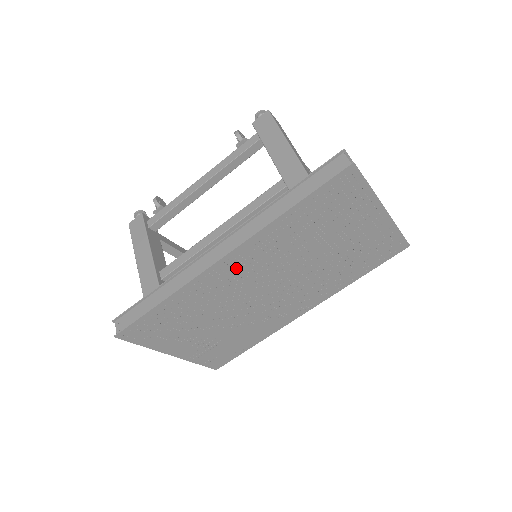
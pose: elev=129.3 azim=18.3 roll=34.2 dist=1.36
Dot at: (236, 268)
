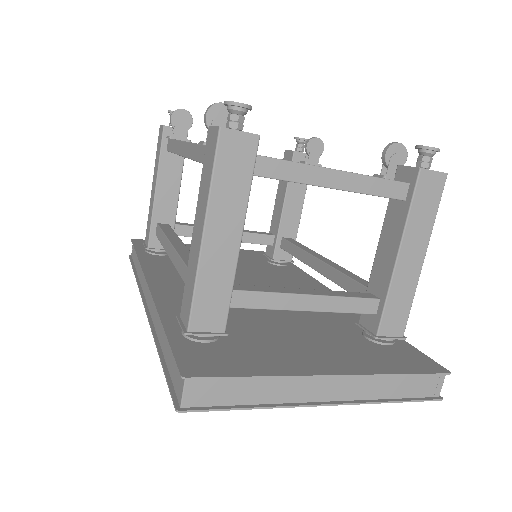
Dot at: occluded
